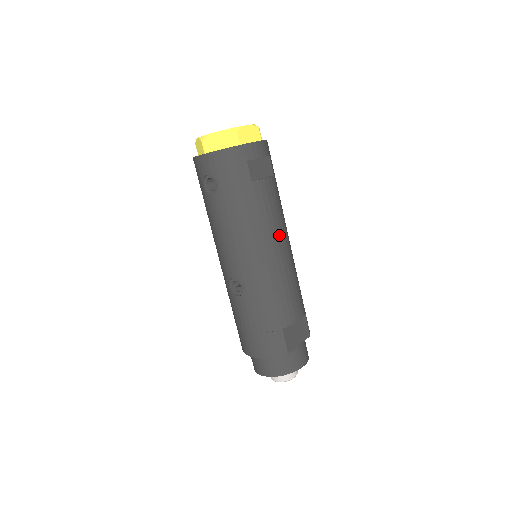
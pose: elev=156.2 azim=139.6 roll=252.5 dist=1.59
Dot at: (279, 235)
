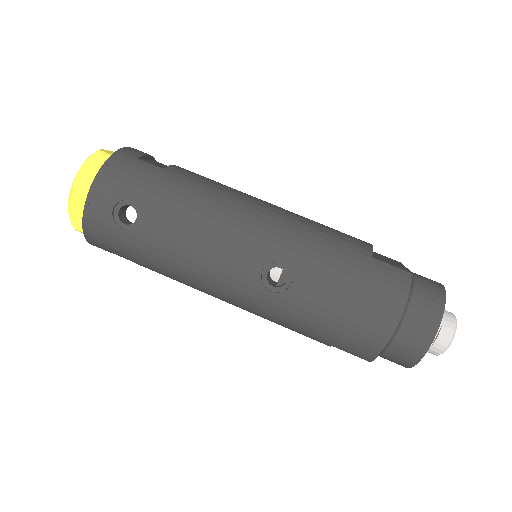
Dot at: (248, 195)
